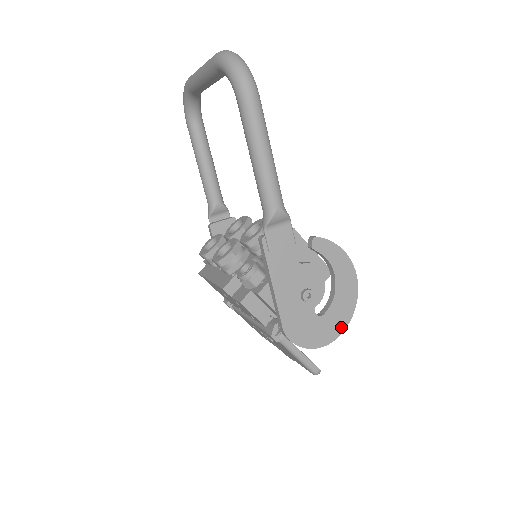
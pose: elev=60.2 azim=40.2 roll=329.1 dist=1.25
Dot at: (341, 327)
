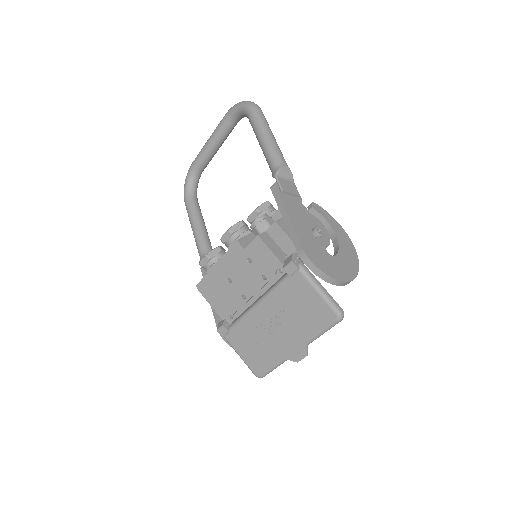
Dot at: (352, 273)
